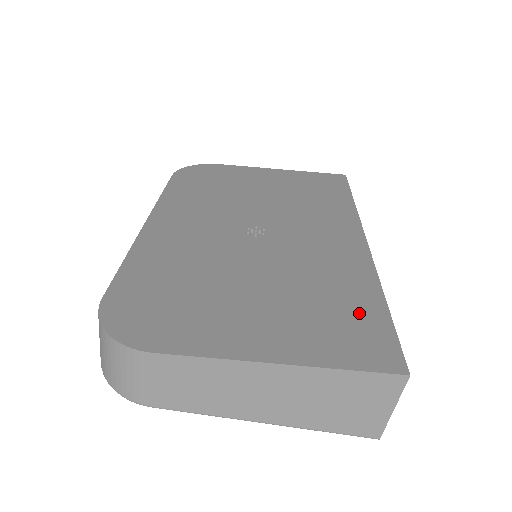
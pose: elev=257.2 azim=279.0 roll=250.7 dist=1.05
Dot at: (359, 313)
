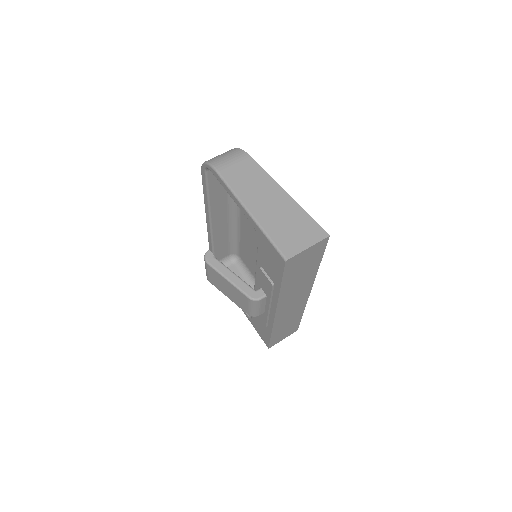
Dot at: occluded
